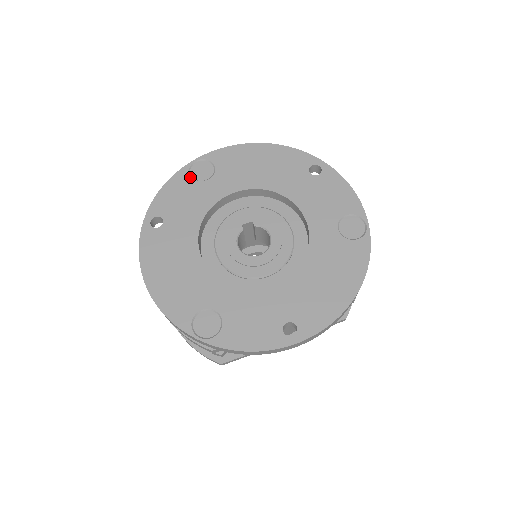
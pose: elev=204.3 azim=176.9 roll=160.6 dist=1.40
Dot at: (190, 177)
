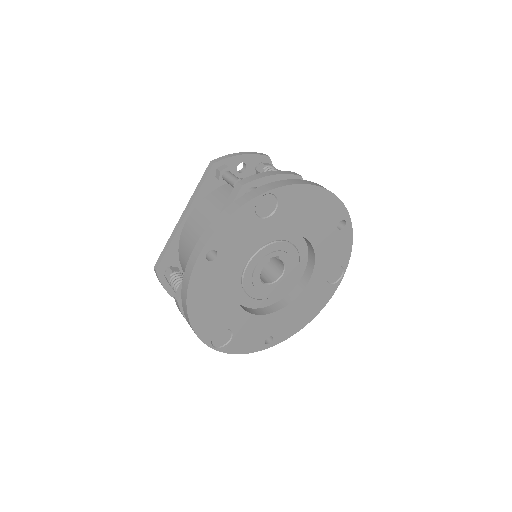
Dot at: (254, 212)
